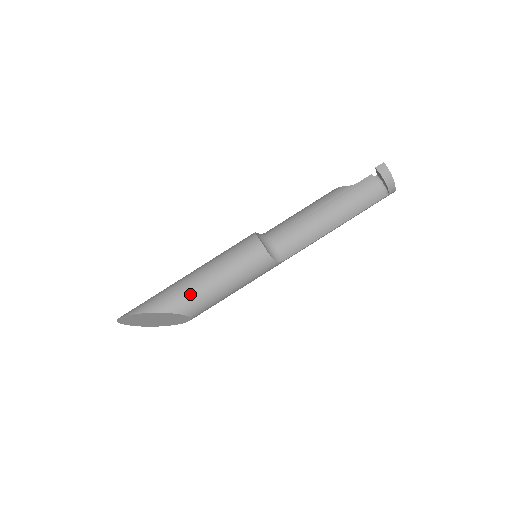
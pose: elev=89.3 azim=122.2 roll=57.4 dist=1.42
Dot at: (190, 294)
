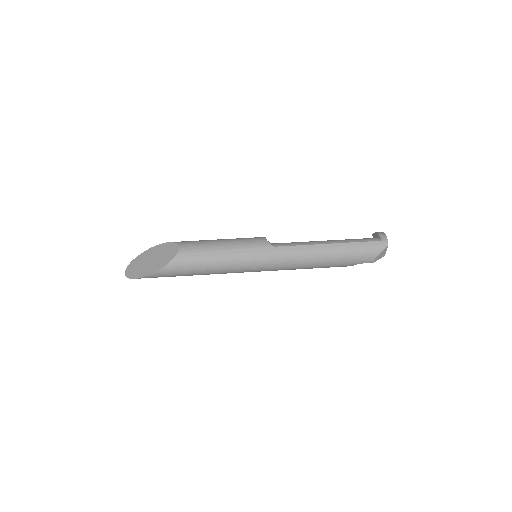
Dot at: occluded
